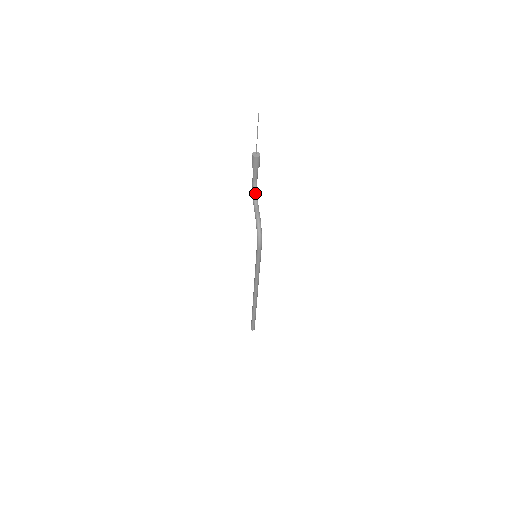
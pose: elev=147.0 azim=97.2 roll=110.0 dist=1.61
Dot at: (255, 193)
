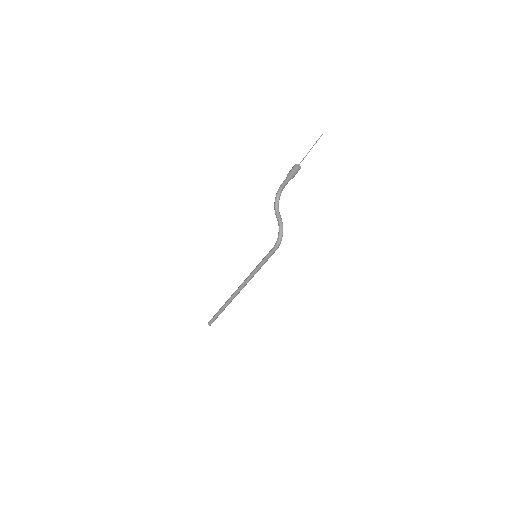
Dot at: (278, 199)
